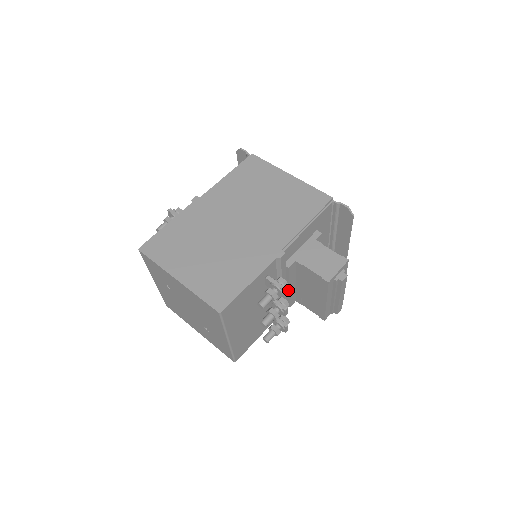
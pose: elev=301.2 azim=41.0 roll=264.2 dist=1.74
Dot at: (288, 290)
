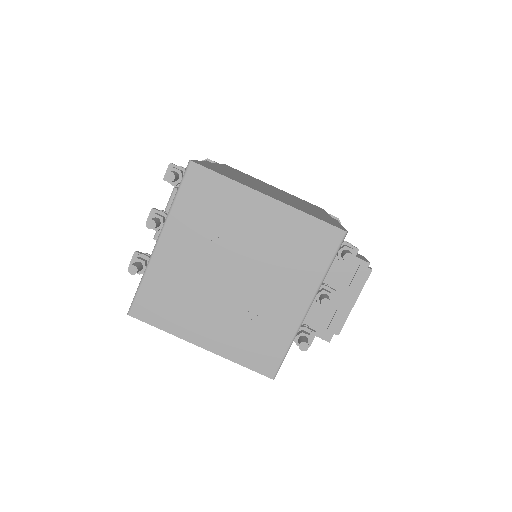
Dot at: occluded
